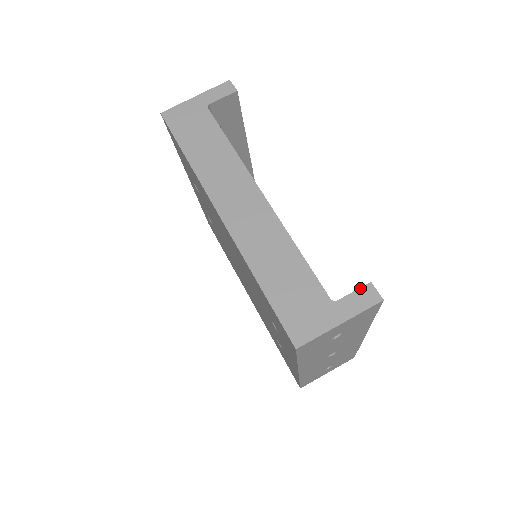
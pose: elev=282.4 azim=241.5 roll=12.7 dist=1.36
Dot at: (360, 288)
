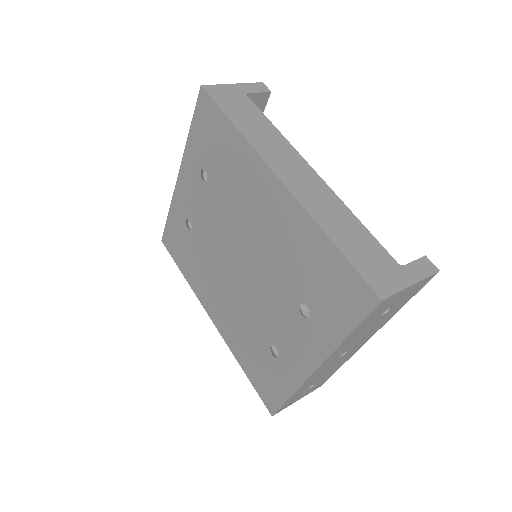
Dot at: (419, 259)
